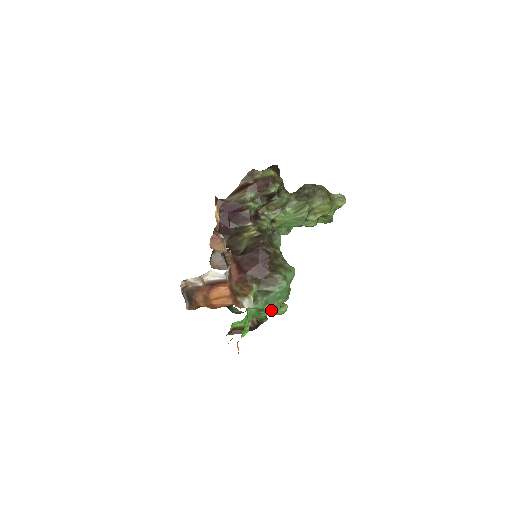
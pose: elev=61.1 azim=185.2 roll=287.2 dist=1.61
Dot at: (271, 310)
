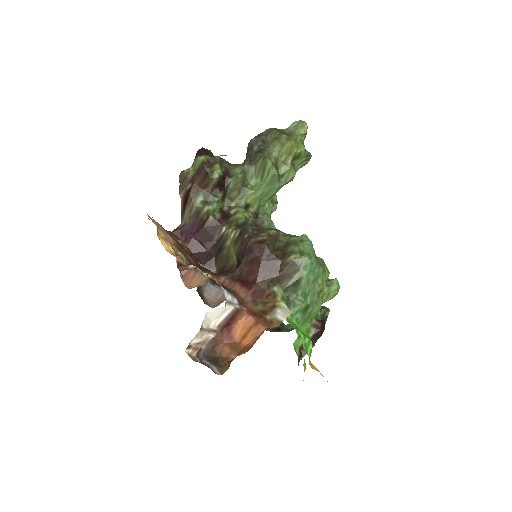
Dot at: (319, 299)
